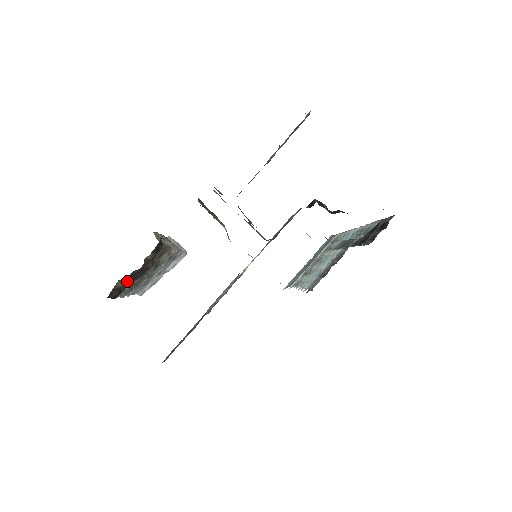
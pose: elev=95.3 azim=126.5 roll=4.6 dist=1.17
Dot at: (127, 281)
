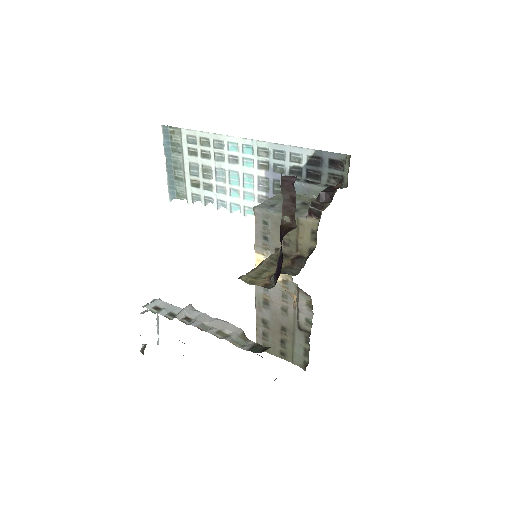
Dot at: occluded
